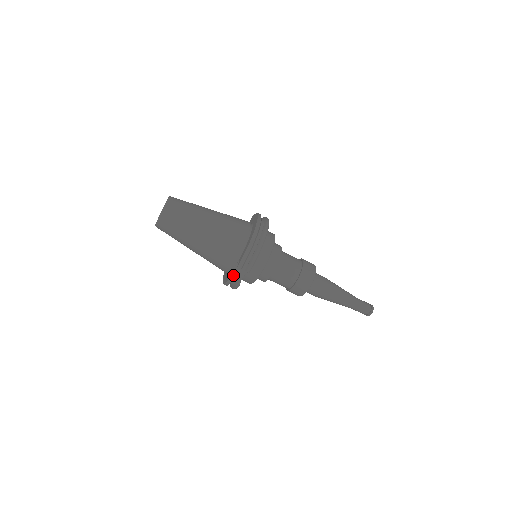
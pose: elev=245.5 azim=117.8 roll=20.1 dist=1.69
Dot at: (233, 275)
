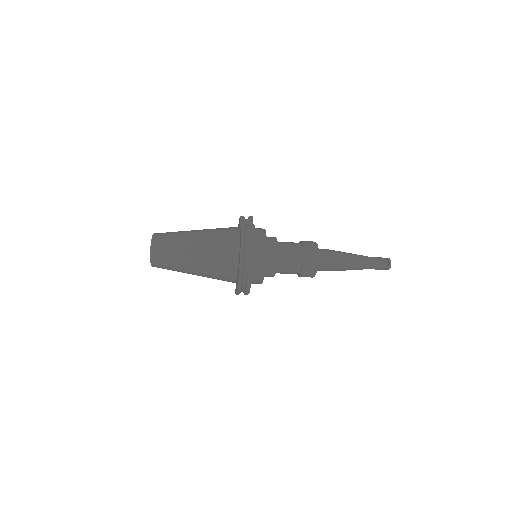
Dot at: occluded
